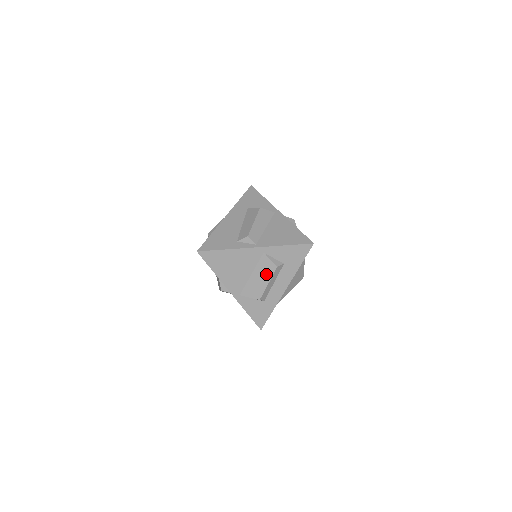
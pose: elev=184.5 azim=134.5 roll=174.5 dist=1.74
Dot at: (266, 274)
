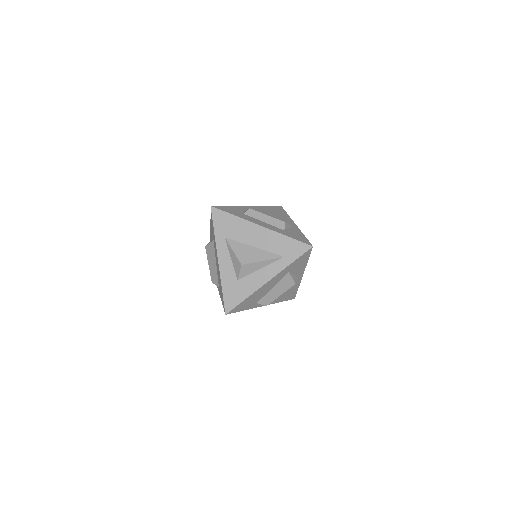
Dot at: occluded
